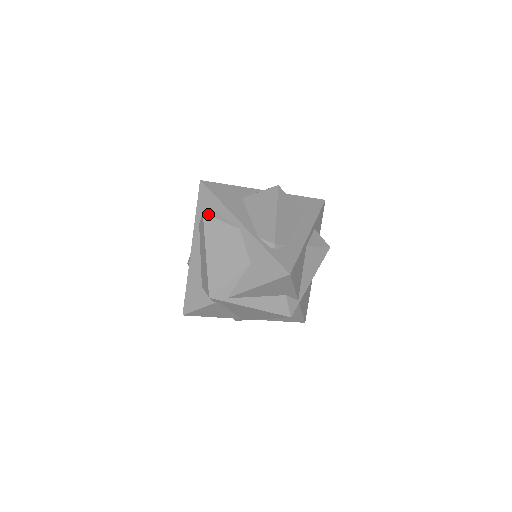
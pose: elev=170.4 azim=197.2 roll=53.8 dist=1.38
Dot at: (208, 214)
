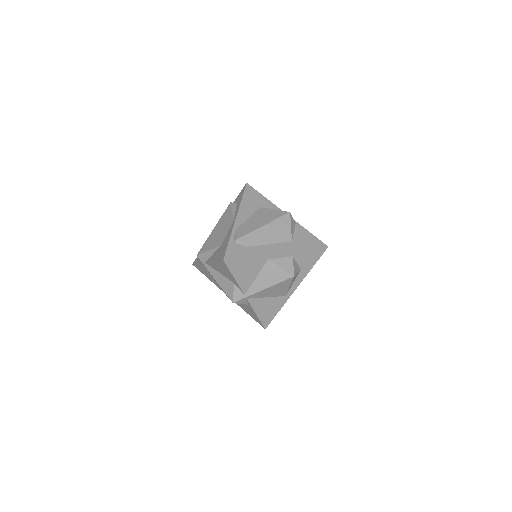
Dot at: (231, 204)
